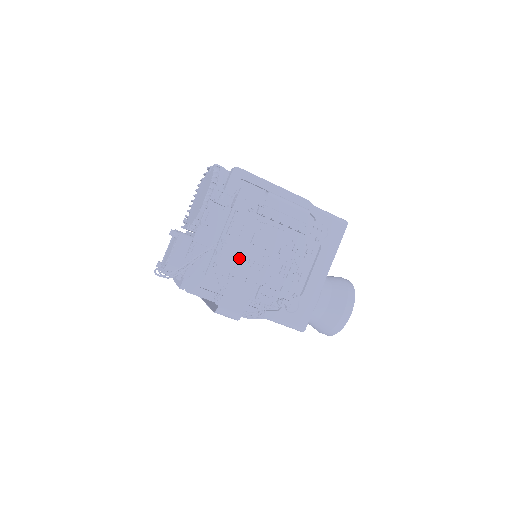
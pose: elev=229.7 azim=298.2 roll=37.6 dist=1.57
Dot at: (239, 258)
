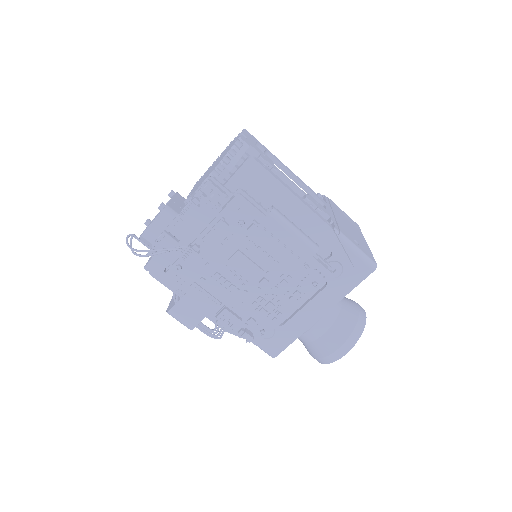
Dot at: (210, 270)
